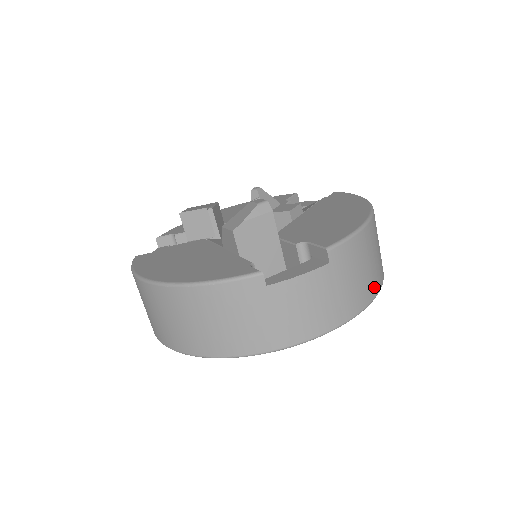
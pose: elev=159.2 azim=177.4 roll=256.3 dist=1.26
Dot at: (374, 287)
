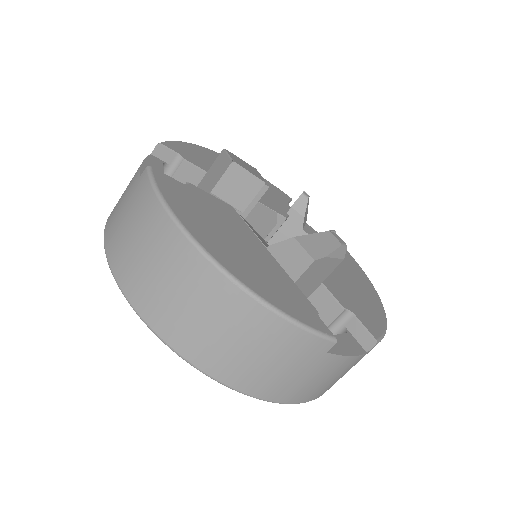
Dot at: occluded
